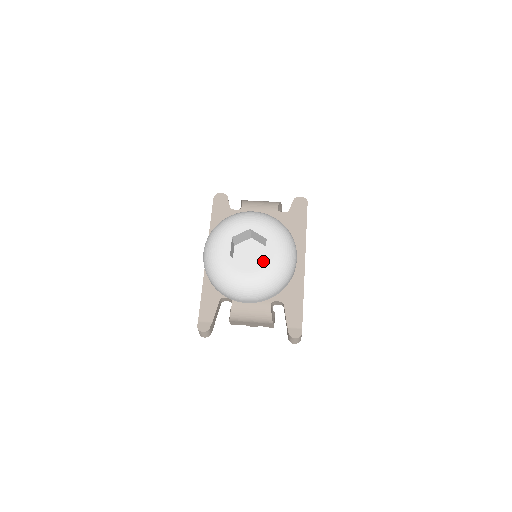
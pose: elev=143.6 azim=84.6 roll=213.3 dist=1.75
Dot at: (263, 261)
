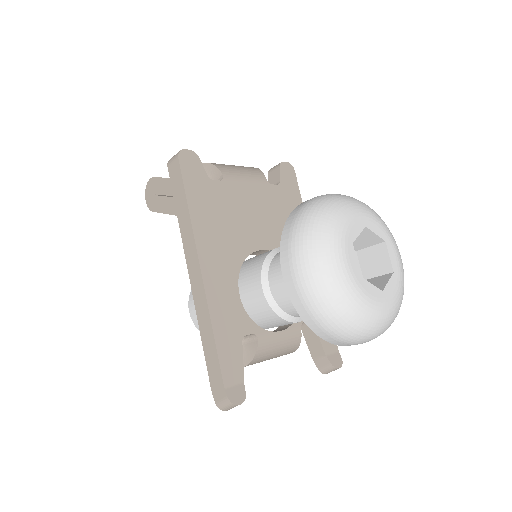
Dot at: (394, 278)
